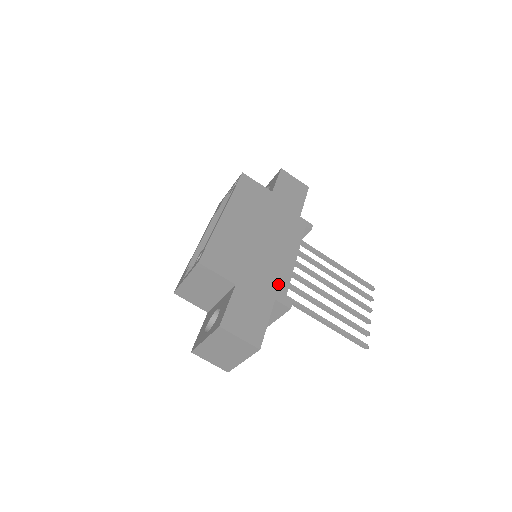
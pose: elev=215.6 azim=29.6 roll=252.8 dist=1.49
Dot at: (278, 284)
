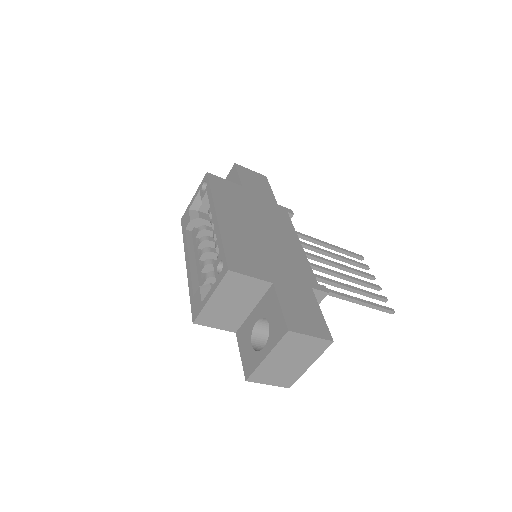
Dot at: (304, 272)
